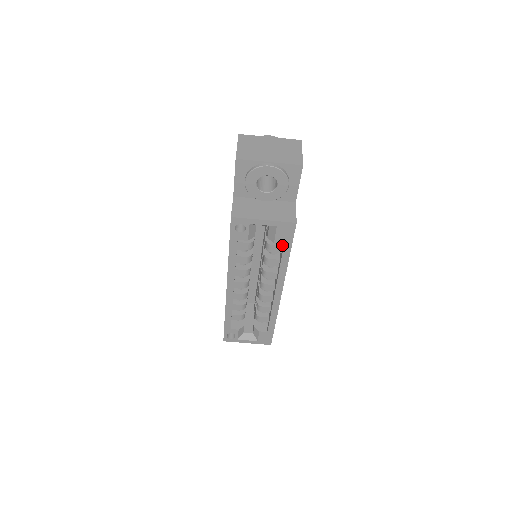
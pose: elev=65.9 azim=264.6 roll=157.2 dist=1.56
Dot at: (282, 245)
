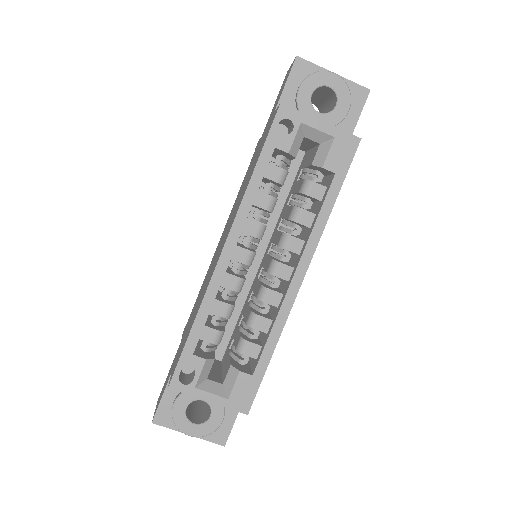
Dot at: (326, 186)
